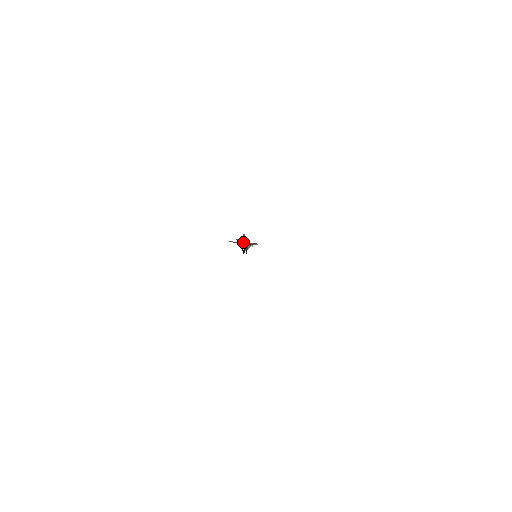
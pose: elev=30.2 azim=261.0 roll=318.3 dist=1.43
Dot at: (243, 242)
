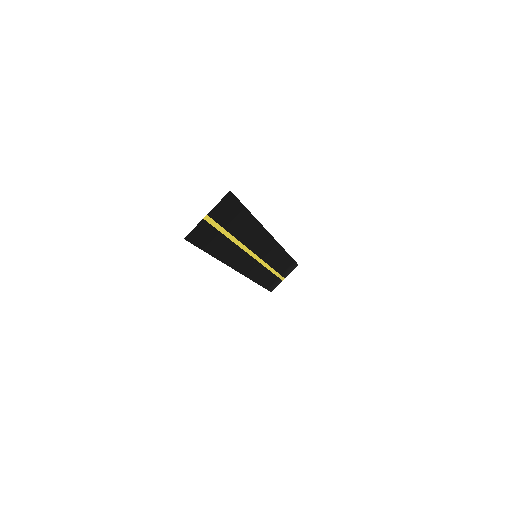
Dot at: occluded
